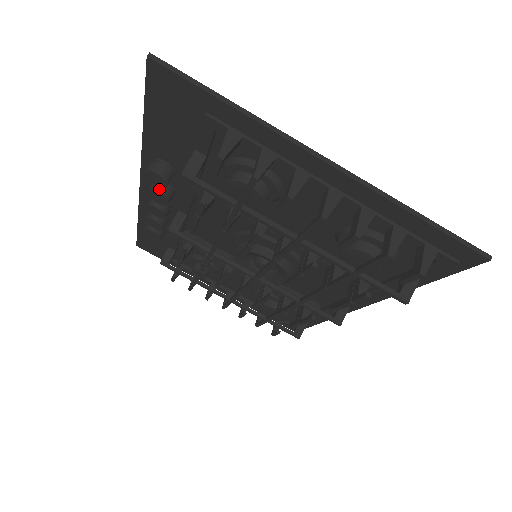
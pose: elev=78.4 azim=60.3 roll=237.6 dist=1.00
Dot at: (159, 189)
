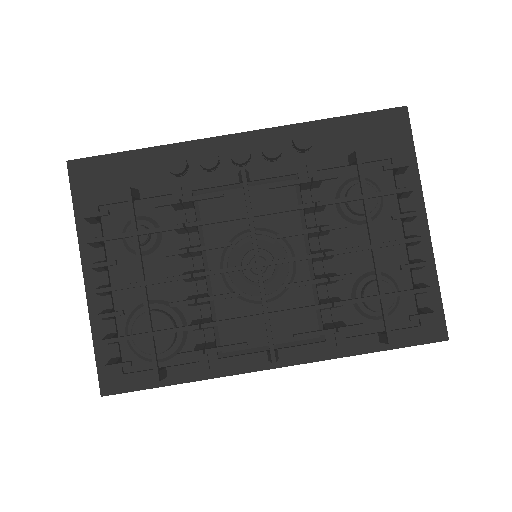
Dot at: occluded
